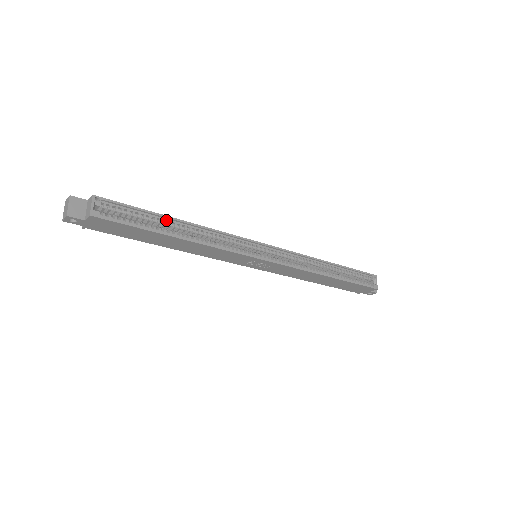
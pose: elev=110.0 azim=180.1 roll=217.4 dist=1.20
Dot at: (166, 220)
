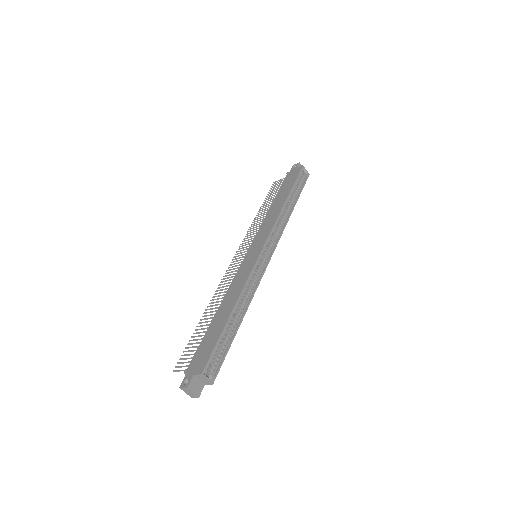
Dot at: (228, 323)
